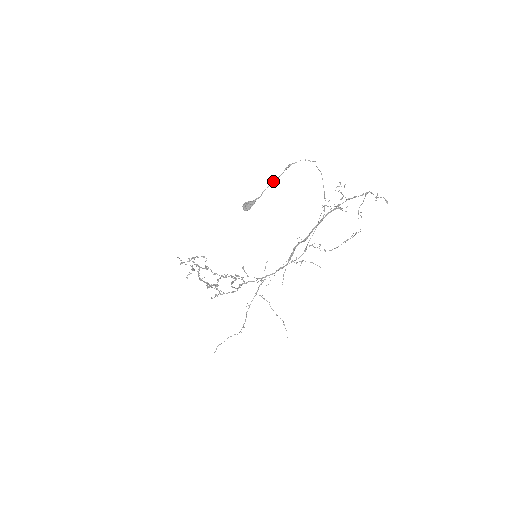
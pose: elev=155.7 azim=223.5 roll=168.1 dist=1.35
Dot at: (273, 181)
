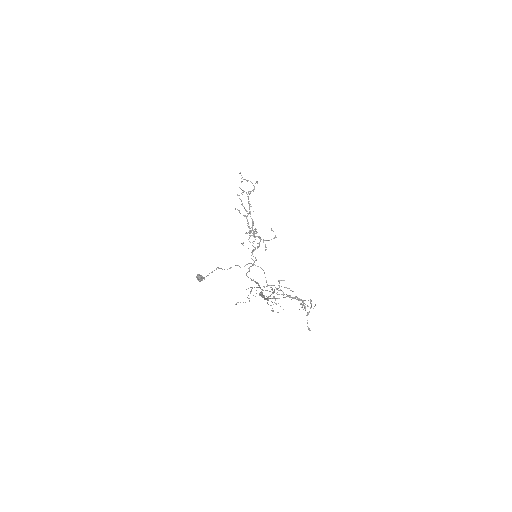
Dot at: occluded
